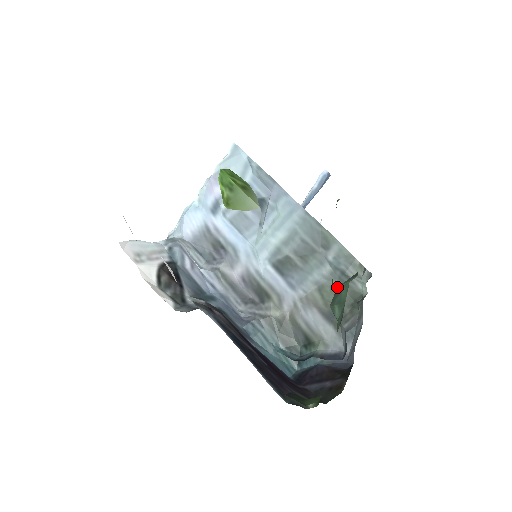
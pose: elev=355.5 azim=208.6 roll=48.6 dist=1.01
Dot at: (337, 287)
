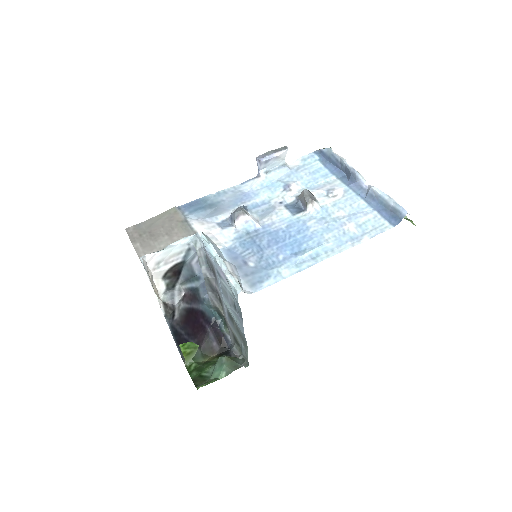
Dot at: occluded
